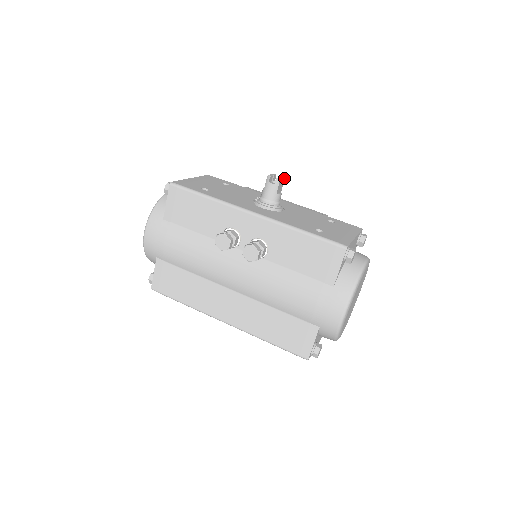
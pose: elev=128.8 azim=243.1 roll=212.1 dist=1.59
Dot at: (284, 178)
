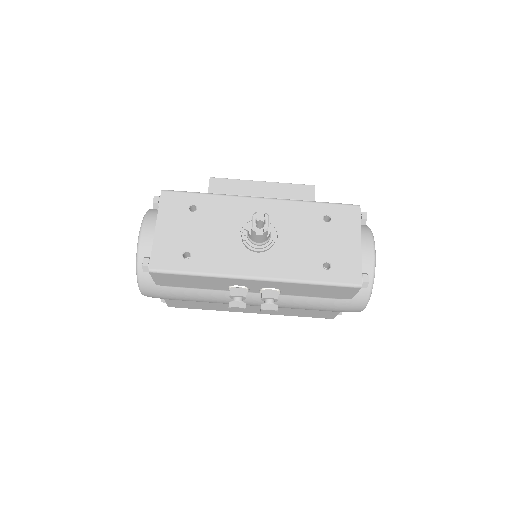
Dot at: (268, 216)
